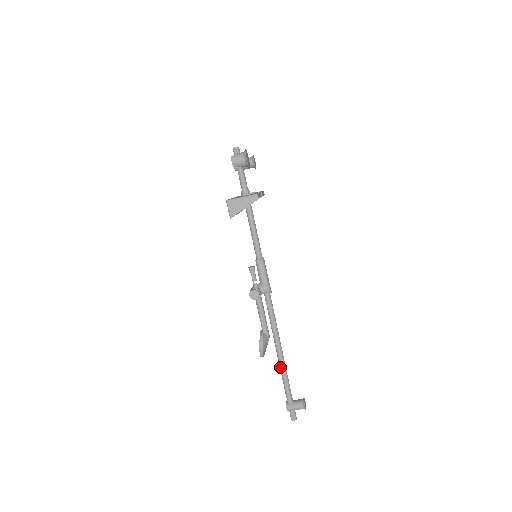
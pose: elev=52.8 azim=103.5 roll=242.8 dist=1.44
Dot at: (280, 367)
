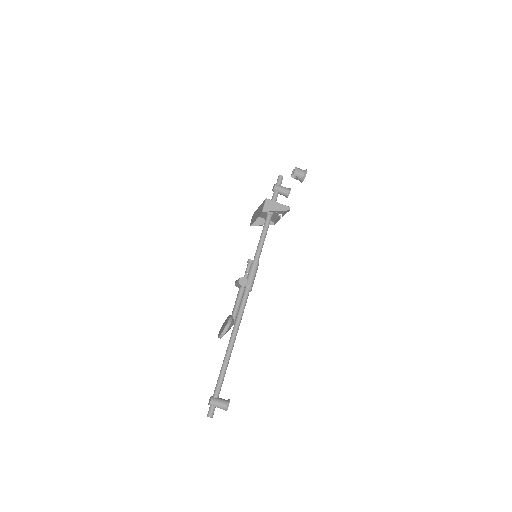
Dot at: (225, 359)
